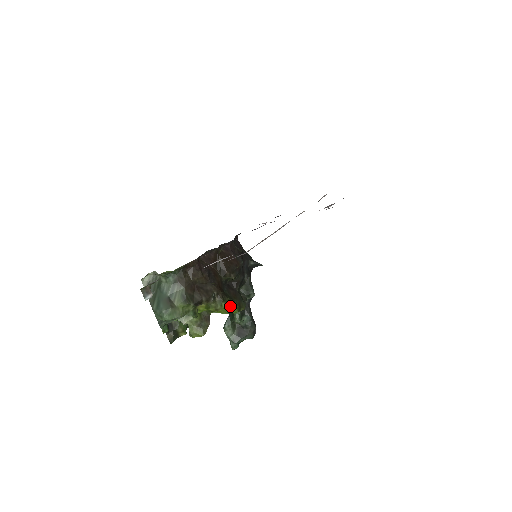
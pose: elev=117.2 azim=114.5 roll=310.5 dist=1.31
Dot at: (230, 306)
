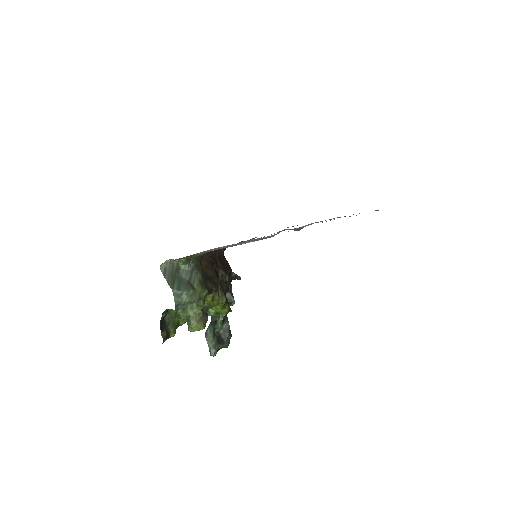
Dot at: (225, 304)
